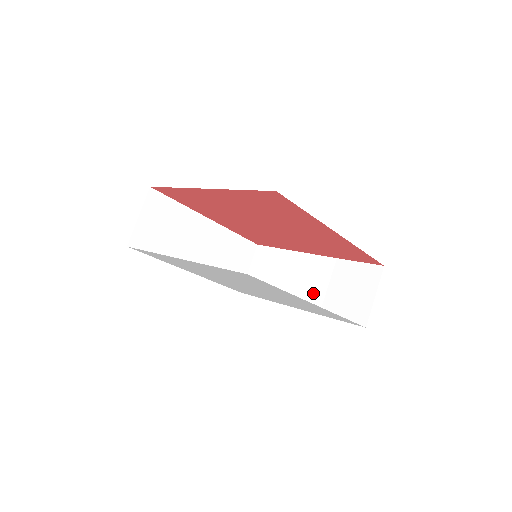
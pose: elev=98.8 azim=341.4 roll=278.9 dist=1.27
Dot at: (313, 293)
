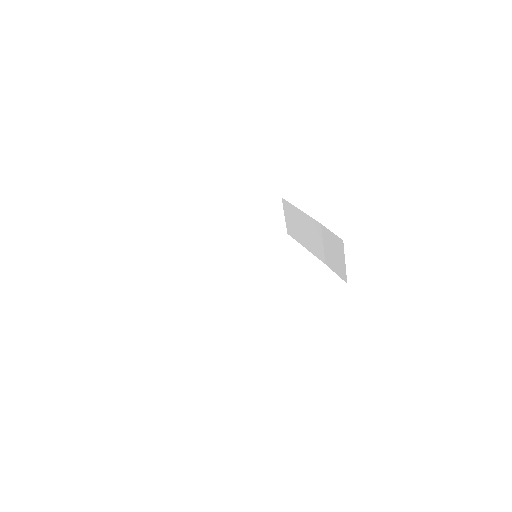
Dot at: (318, 247)
